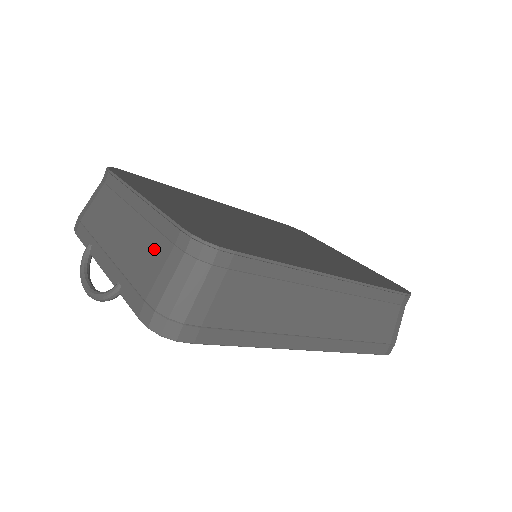
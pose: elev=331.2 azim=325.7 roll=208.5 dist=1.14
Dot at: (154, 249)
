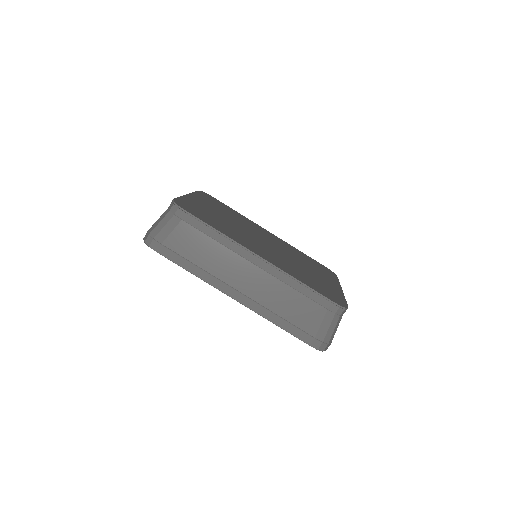
Dot at: occluded
